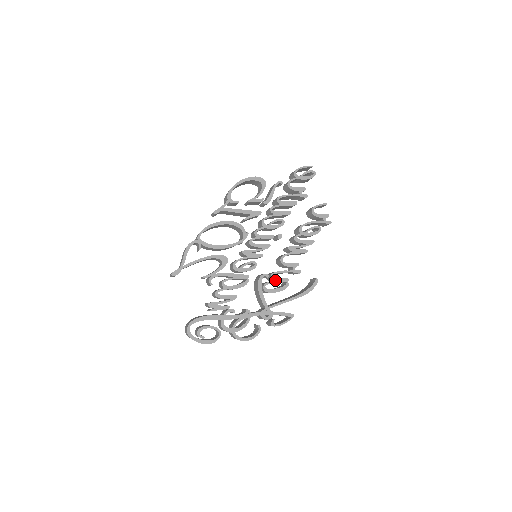
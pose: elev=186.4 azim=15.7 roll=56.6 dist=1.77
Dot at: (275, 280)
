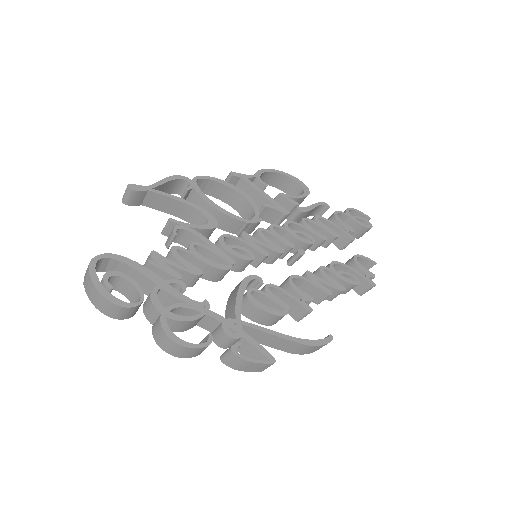
Dot at: (270, 294)
